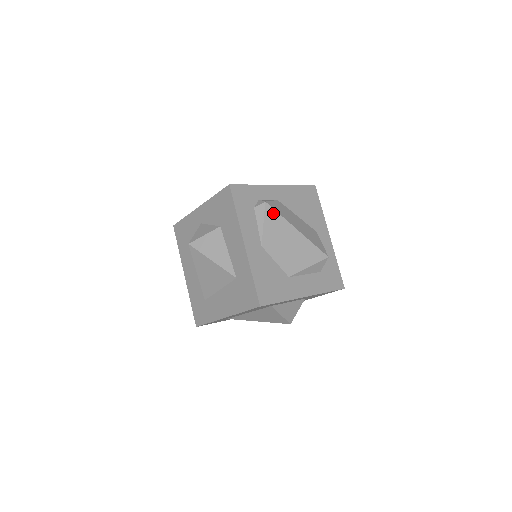
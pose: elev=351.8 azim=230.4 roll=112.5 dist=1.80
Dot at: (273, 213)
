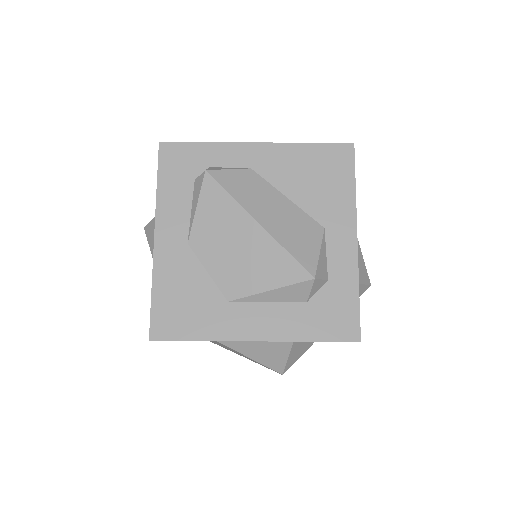
Dot at: (216, 190)
